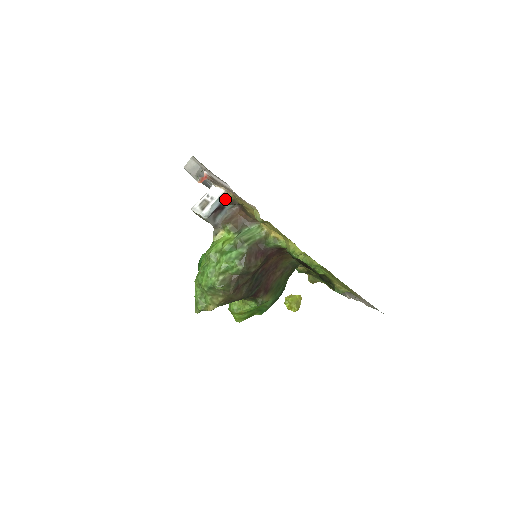
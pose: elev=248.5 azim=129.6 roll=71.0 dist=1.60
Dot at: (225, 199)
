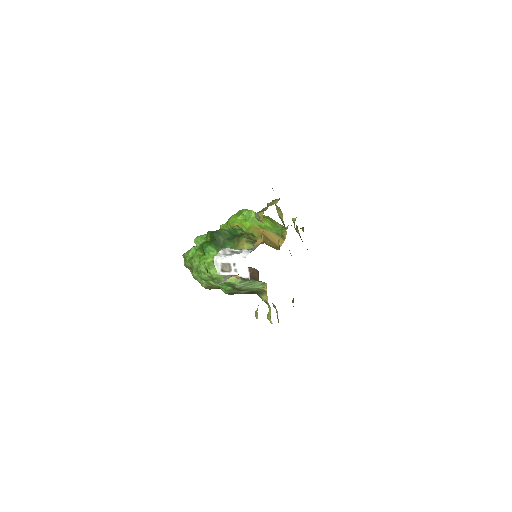
Dot at: occluded
